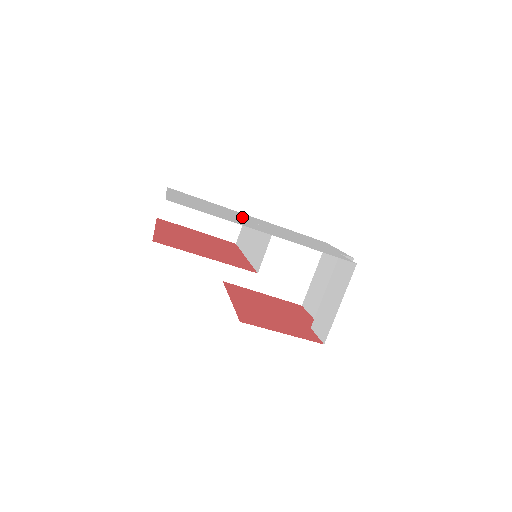
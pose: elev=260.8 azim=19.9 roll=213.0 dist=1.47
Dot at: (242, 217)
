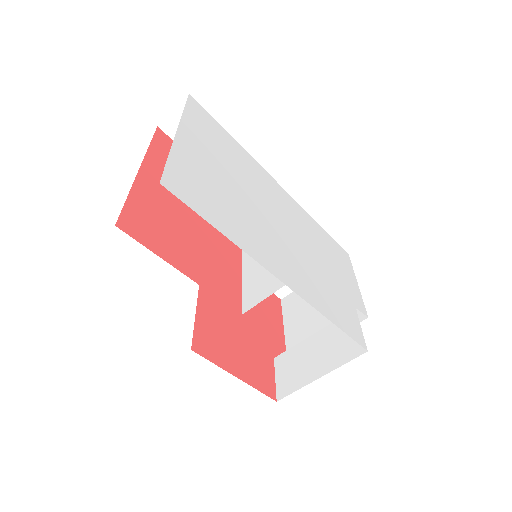
Dot at: (265, 202)
